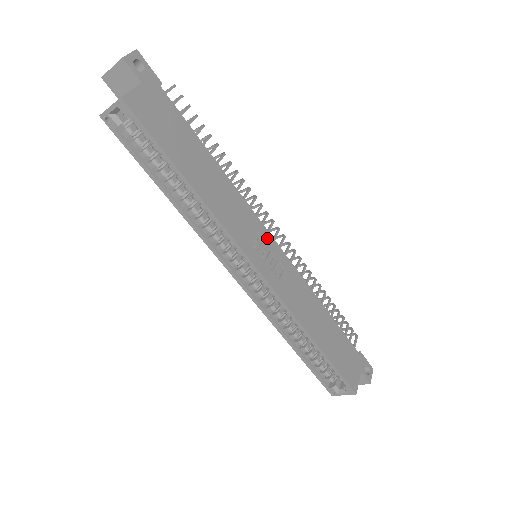
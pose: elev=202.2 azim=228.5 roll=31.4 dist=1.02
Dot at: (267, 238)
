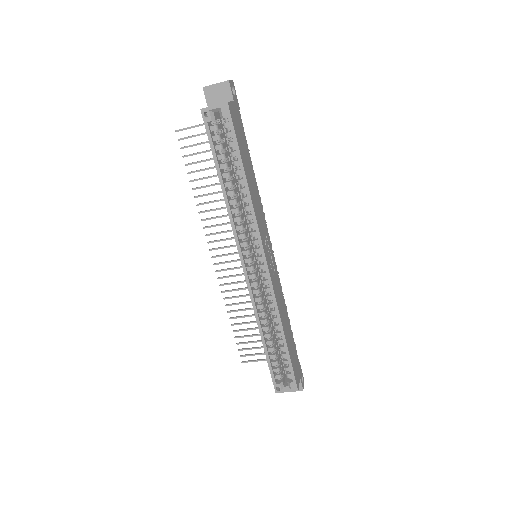
Dot at: (270, 244)
